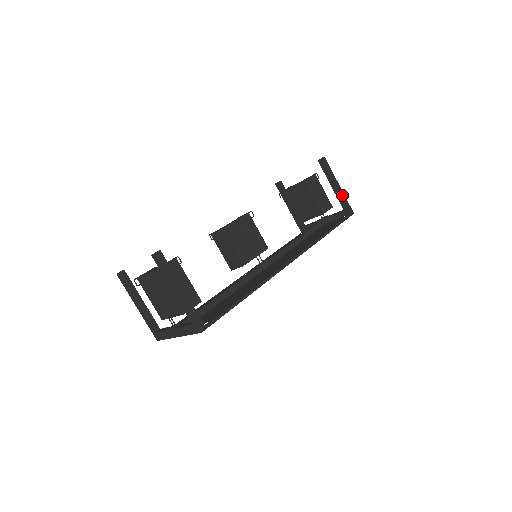
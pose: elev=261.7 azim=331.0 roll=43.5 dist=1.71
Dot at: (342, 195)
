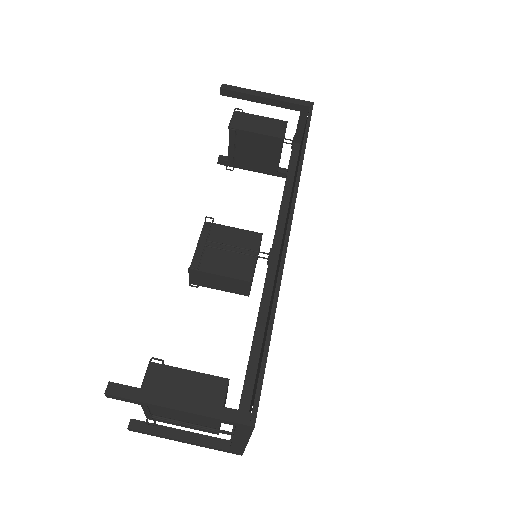
Dot at: (281, 99)
